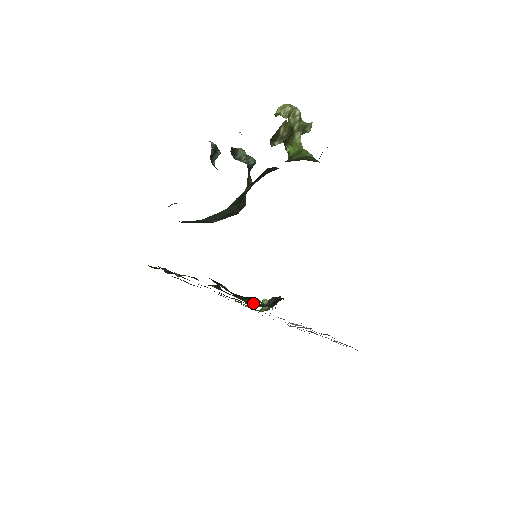
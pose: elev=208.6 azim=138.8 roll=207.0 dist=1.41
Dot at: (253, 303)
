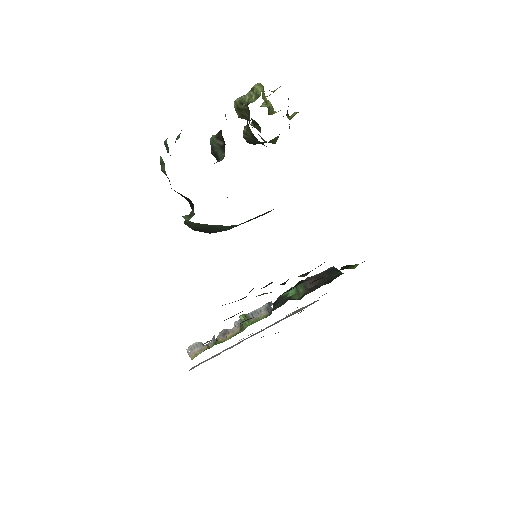
Dot at: (291, 299)
